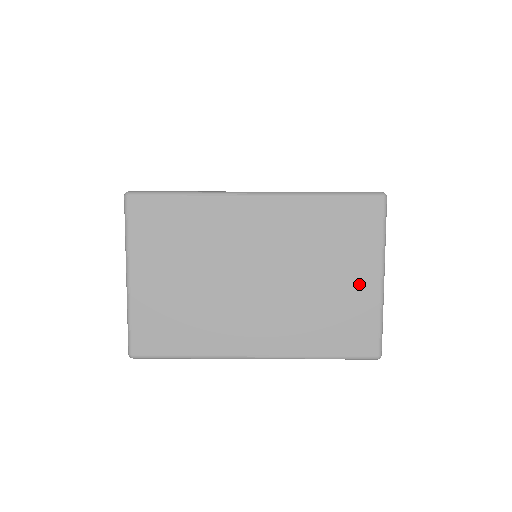
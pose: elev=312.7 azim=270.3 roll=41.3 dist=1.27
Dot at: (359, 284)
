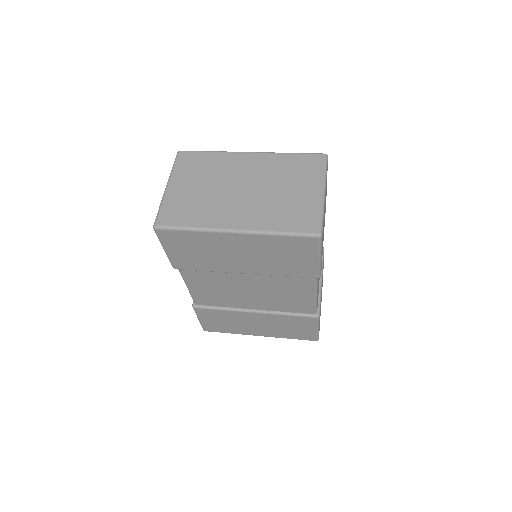
Dot at: (308, 194)
